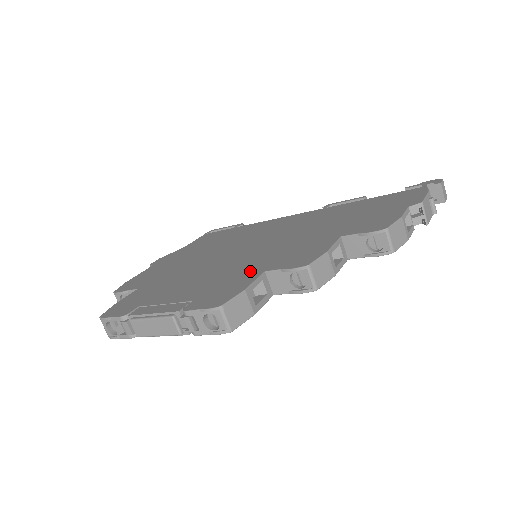
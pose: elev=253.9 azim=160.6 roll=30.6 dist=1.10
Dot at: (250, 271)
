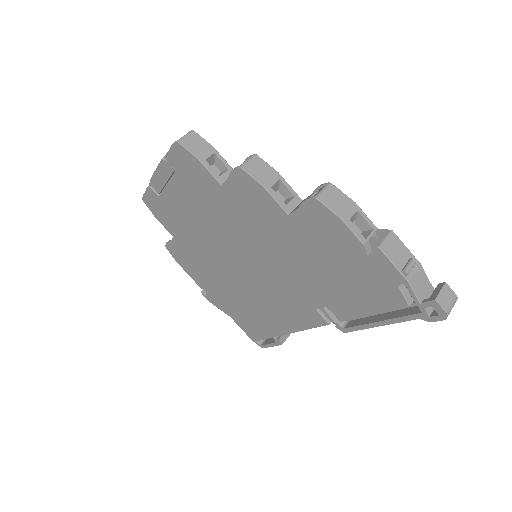
Dot at: occluded
